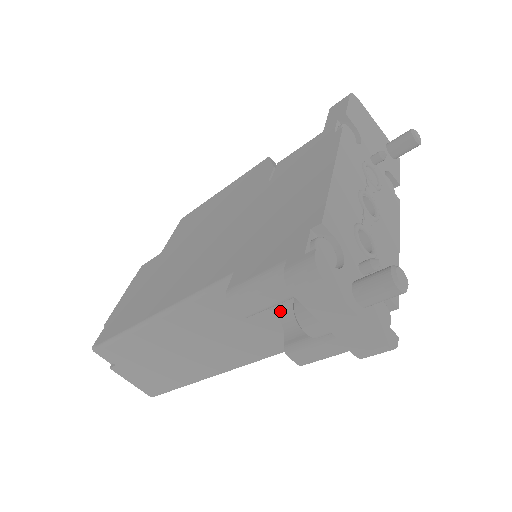
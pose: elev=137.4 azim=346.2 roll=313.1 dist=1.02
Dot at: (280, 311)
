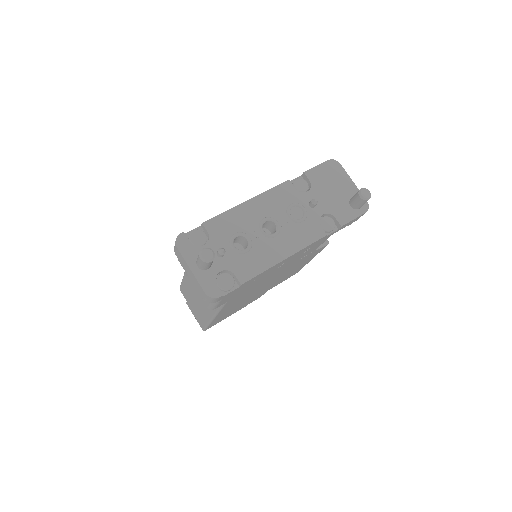
Dot at: occluded
